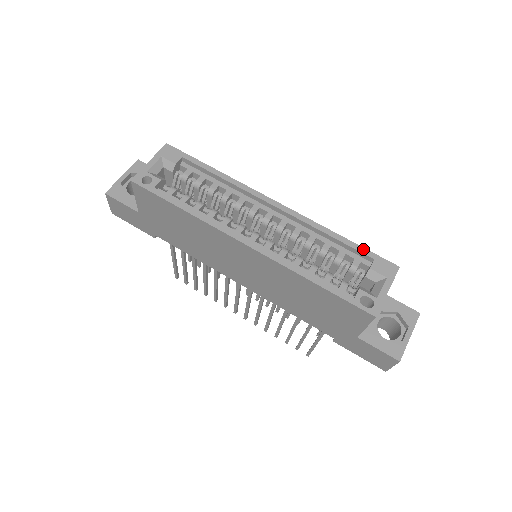
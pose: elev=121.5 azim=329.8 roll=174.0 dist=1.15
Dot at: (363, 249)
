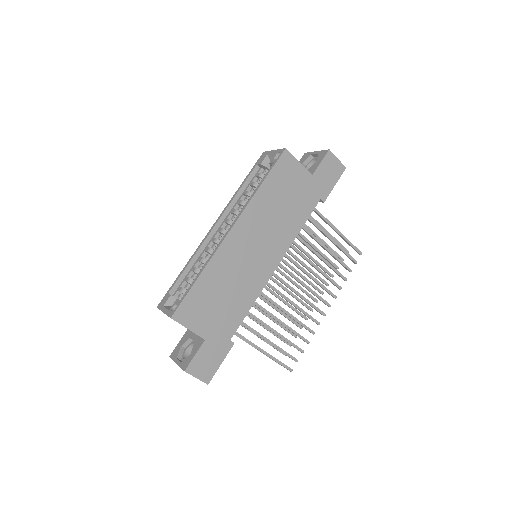
Dot at: (250, 172)
